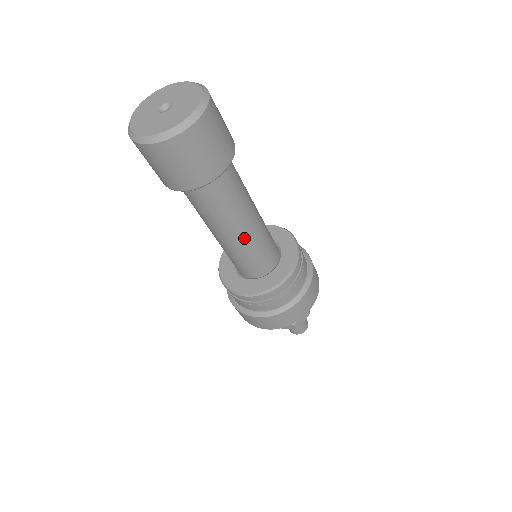
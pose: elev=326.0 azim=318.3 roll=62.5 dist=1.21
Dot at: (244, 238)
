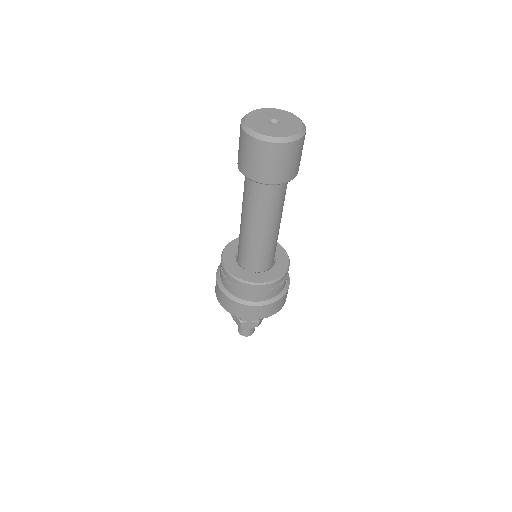
Dot at: (255, 235)
